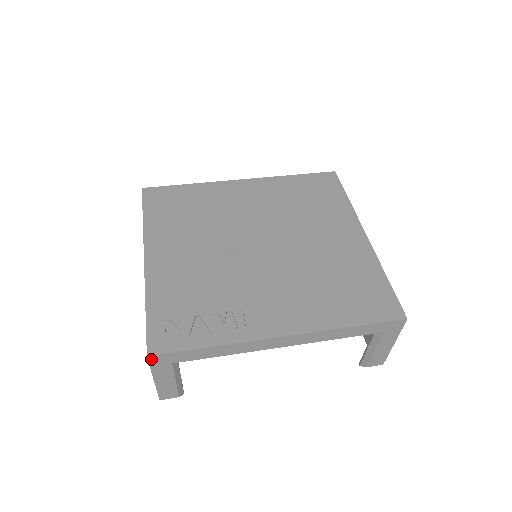
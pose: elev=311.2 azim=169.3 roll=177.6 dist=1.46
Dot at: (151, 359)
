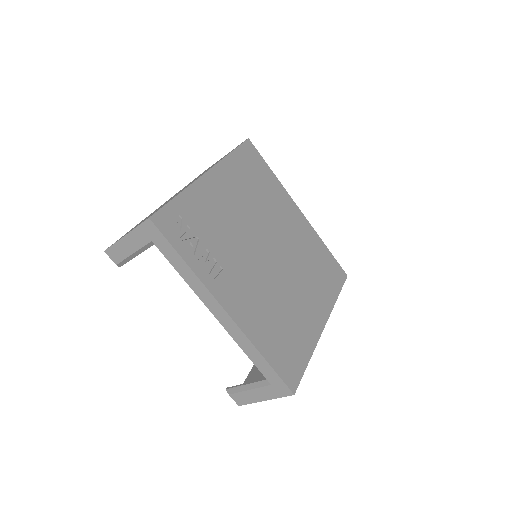
Dot at: (148, 222)
